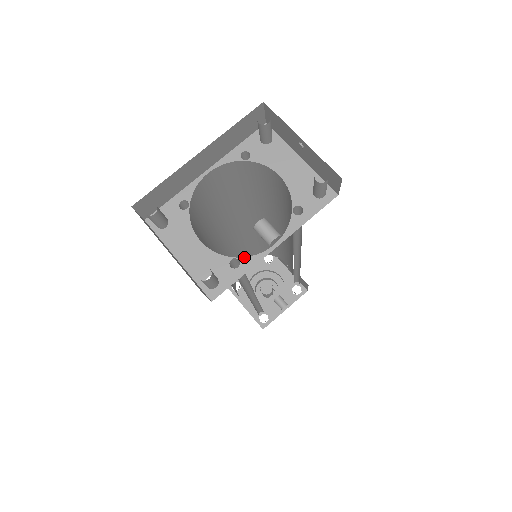
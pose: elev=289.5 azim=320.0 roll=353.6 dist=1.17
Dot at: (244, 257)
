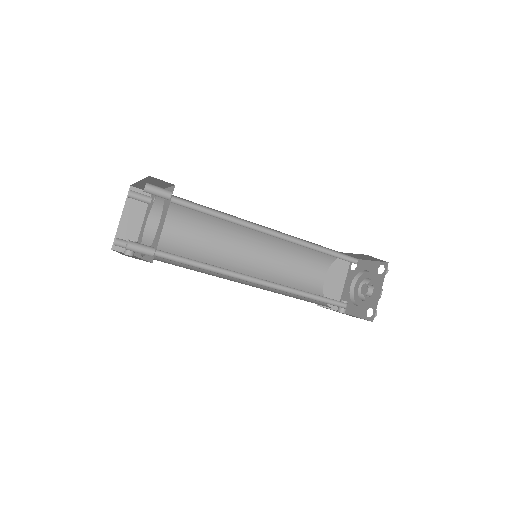
Dot at: occluded
